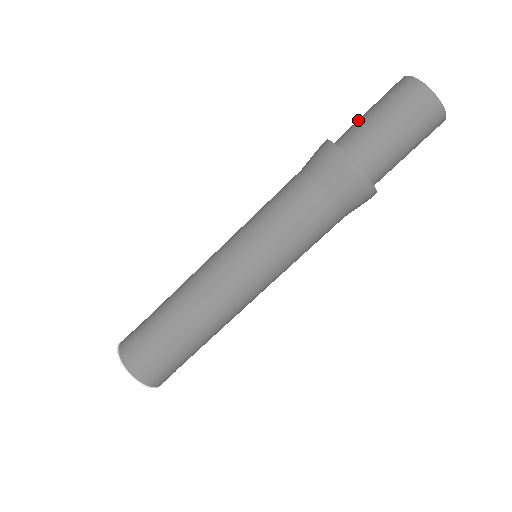
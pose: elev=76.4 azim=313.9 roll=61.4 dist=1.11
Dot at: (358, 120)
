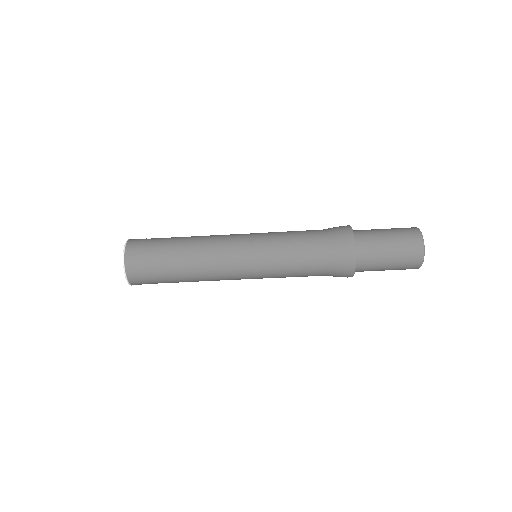
Dot at: (379, 242)
